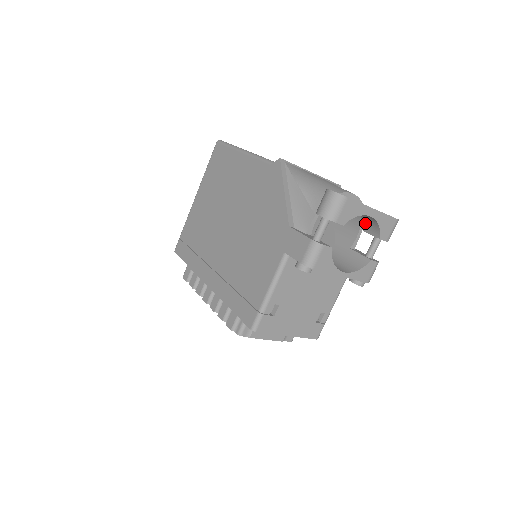
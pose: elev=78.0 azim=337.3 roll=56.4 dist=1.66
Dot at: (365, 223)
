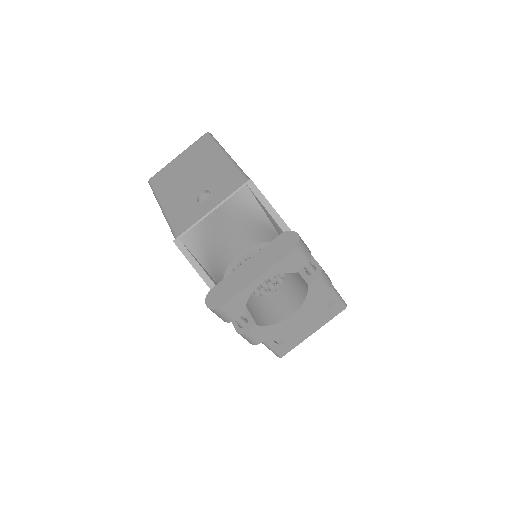
Dot at: occluded
